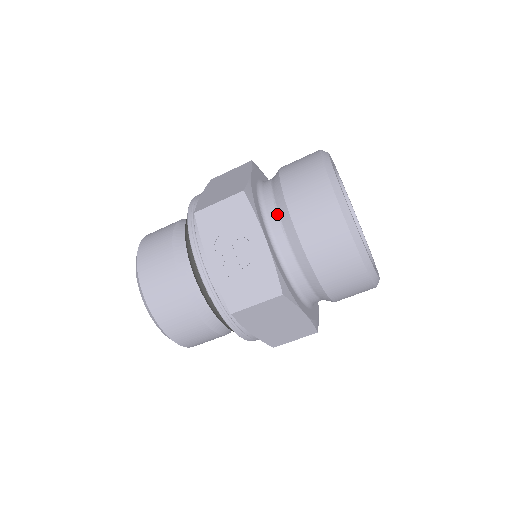
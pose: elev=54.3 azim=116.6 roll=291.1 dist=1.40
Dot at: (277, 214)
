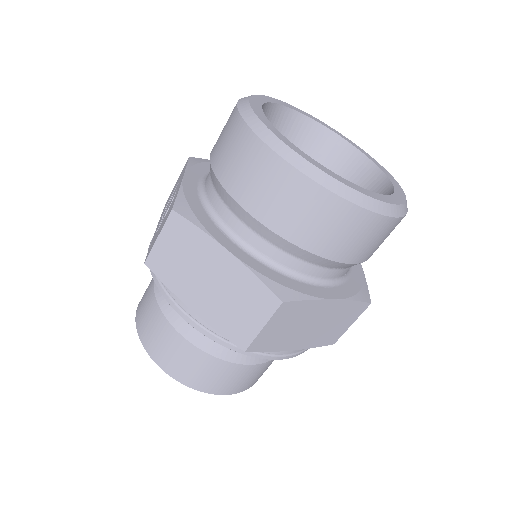
Dot at: occluded
